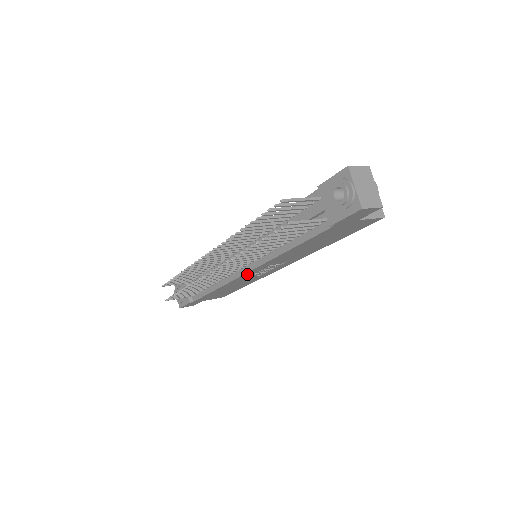
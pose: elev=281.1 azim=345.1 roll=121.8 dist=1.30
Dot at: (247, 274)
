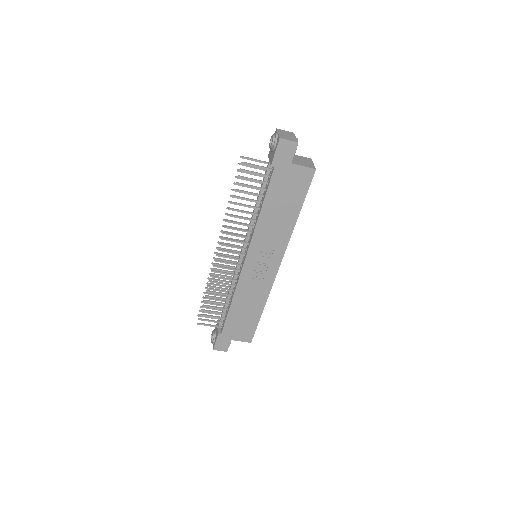
Dot at: (247, 265)
